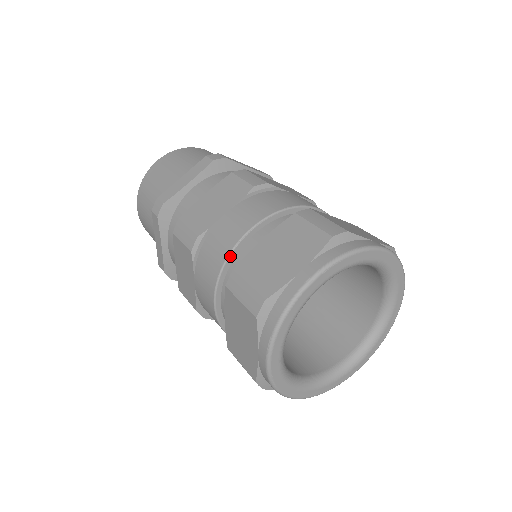
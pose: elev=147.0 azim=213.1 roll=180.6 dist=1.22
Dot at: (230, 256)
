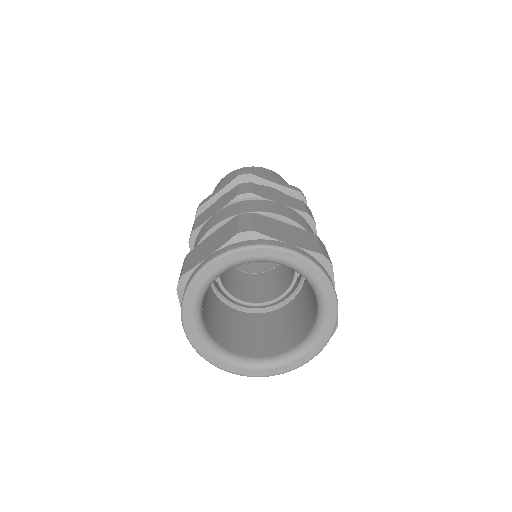
Dot at: (257, 213)
